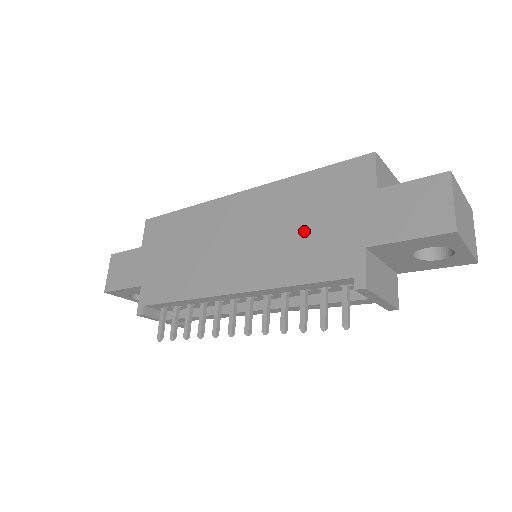
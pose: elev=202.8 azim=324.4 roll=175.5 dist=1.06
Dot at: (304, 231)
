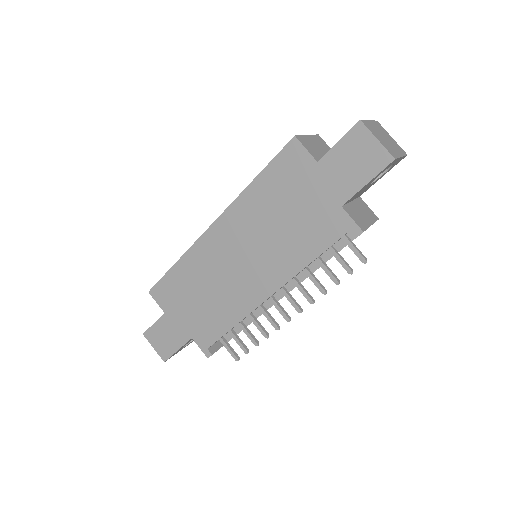
Dot at: (288, 222)
